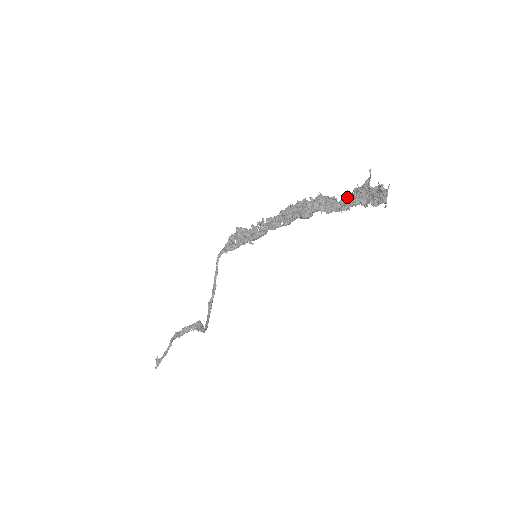
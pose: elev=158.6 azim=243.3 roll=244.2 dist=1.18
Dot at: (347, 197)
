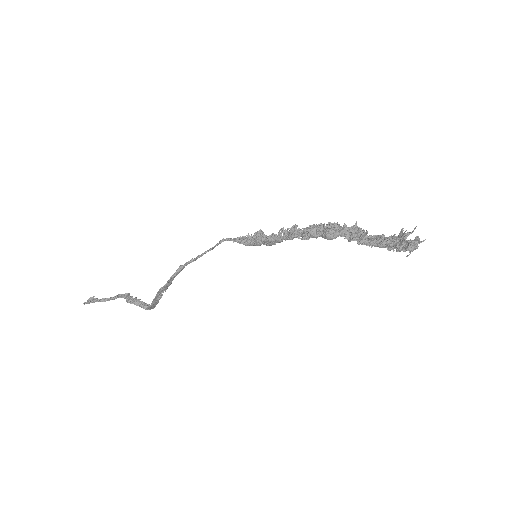
Dot at: (378, 236)
